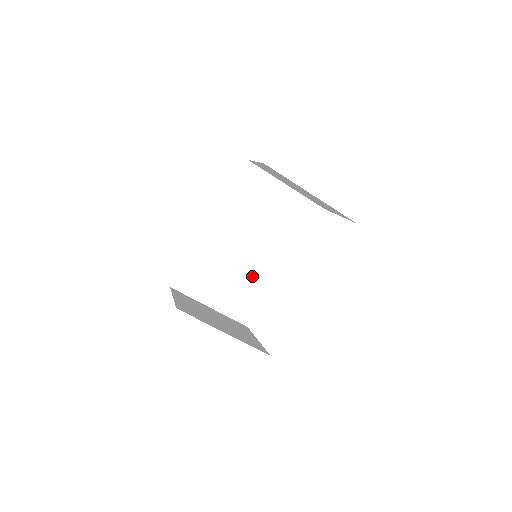
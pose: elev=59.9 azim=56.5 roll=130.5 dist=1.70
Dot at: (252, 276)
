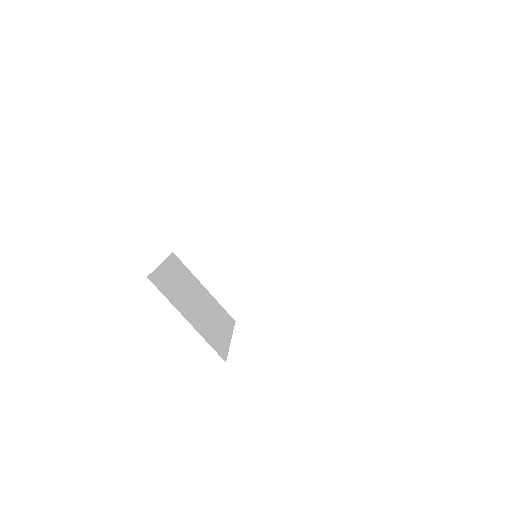
Dot at: (256, 273)
